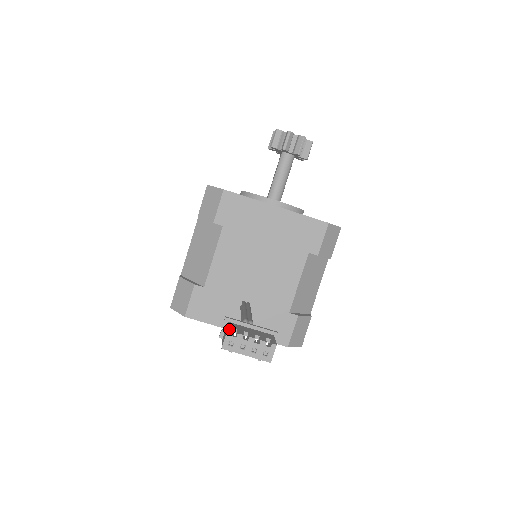
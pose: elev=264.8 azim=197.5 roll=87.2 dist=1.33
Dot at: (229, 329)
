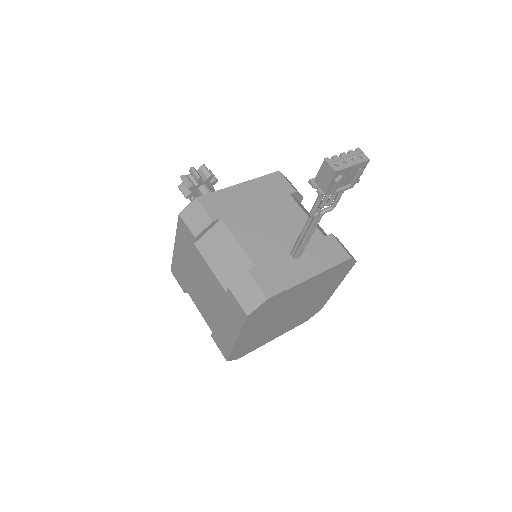
Dot at: (324, 162)
